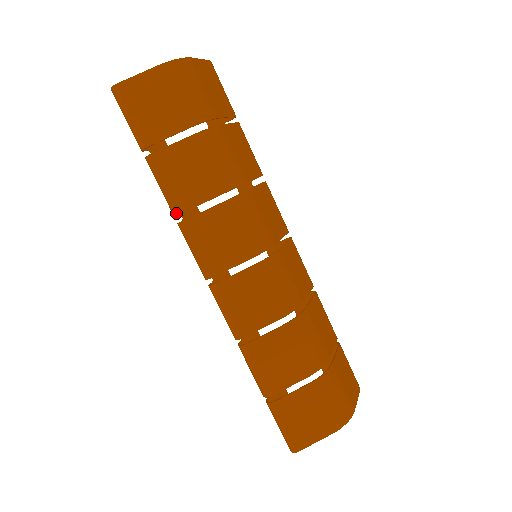
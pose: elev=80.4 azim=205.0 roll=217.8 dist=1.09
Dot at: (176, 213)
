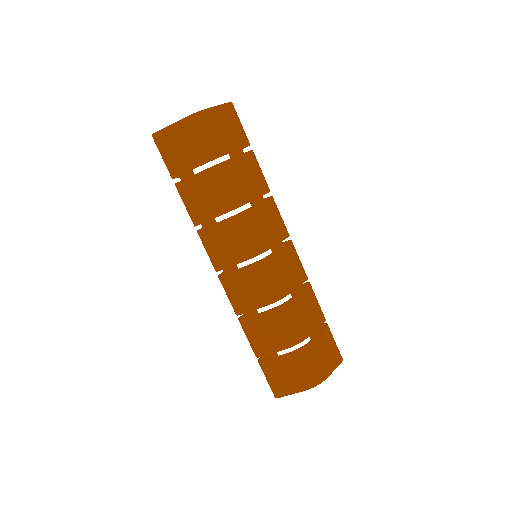
Dot at: (194, 224)
